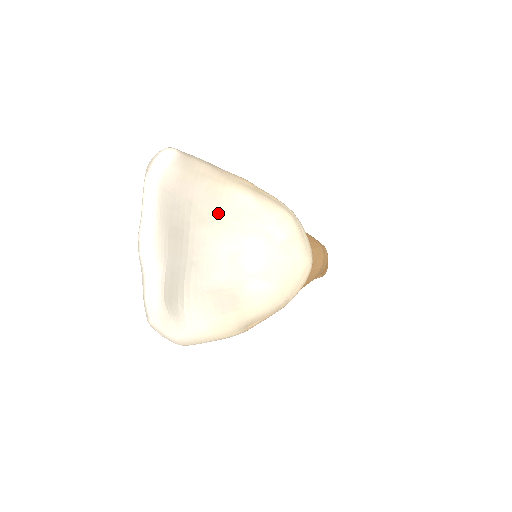
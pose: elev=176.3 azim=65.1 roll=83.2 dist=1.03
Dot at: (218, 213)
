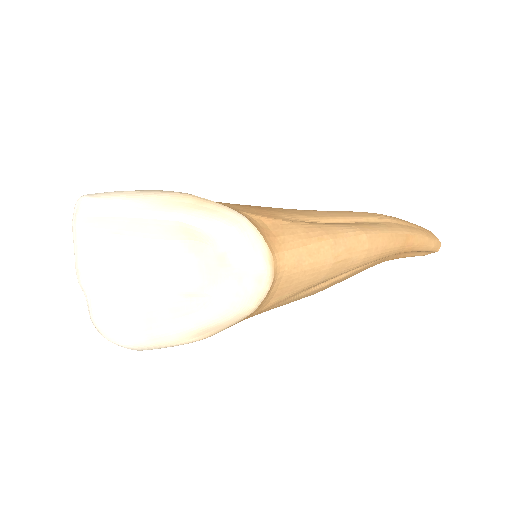
Dot at: (153, 236)
